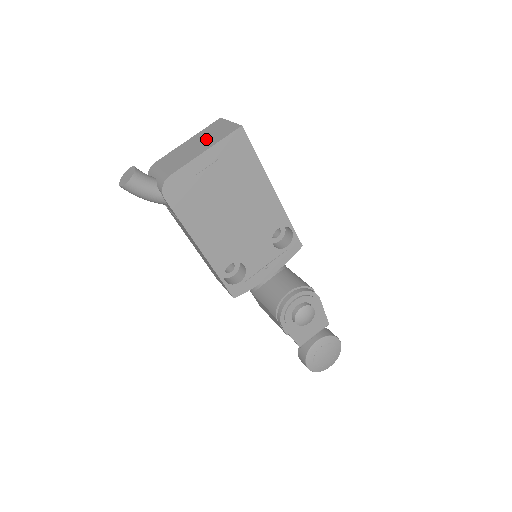
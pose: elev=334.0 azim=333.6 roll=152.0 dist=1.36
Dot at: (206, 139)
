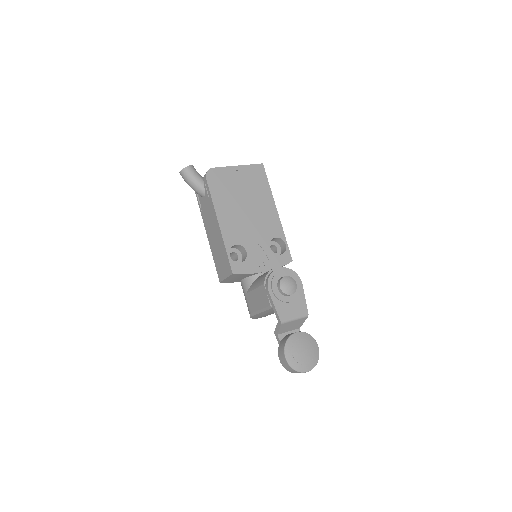
Dot at: occluded
